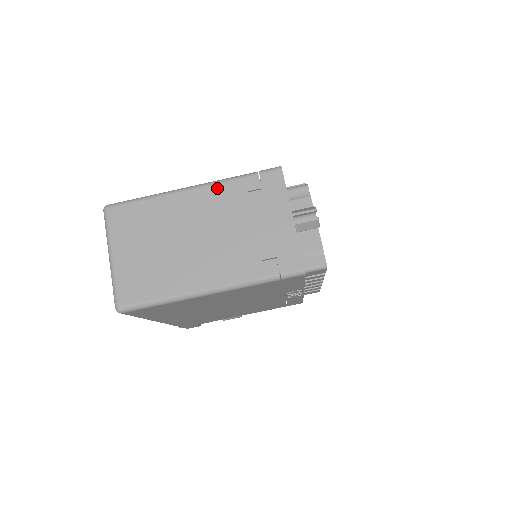
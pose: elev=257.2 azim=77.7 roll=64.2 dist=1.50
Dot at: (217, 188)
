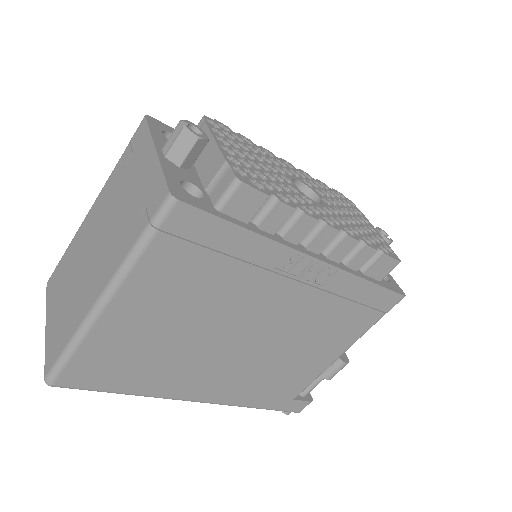
Dot at: (104, 189)
